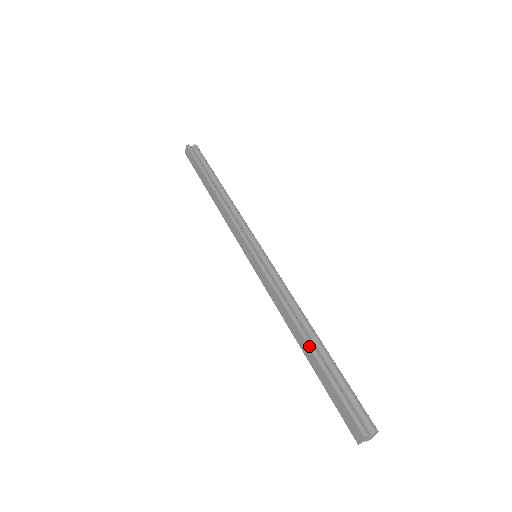
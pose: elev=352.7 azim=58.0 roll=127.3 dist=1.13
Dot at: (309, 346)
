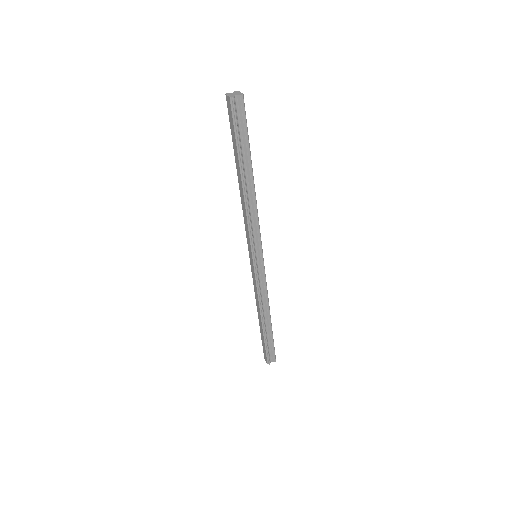
Dot at: (262, 326)
